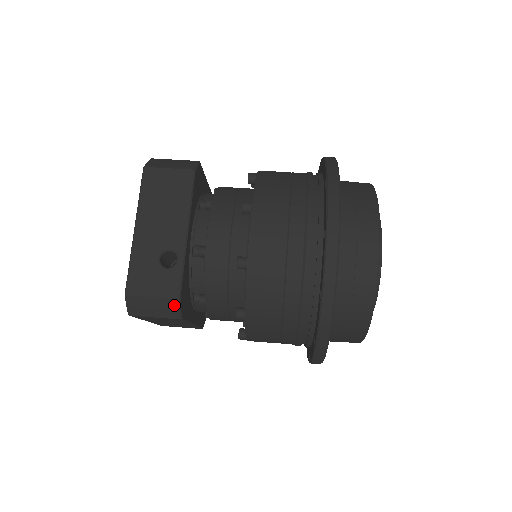
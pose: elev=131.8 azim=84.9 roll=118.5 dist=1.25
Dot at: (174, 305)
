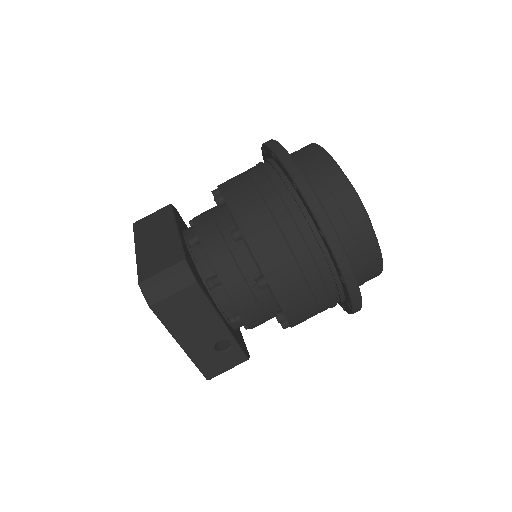
Dot at: occluded
